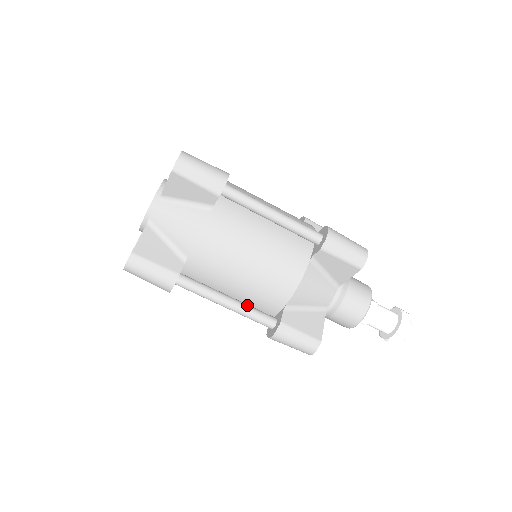
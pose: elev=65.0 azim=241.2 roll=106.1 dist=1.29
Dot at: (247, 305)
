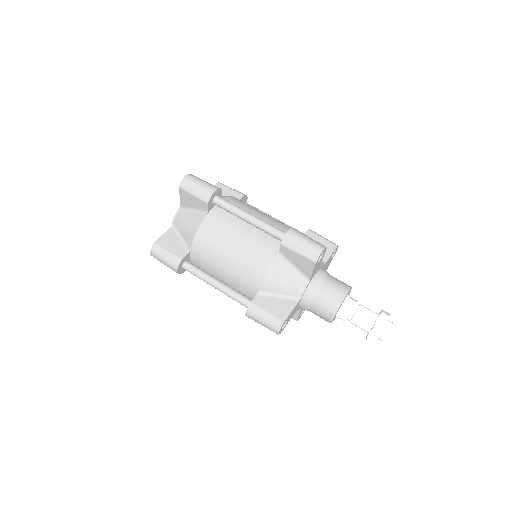
Dot at: (231, 288)
